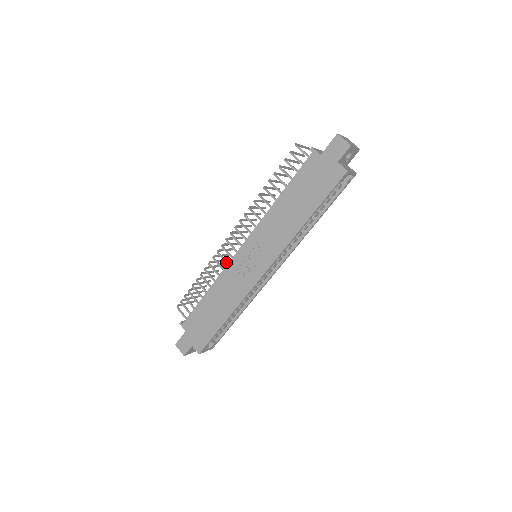
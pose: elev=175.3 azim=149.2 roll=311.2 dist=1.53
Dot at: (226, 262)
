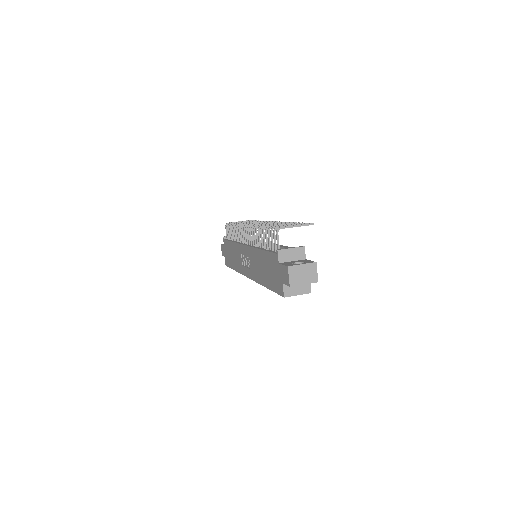
Dot at: (241, 240)
